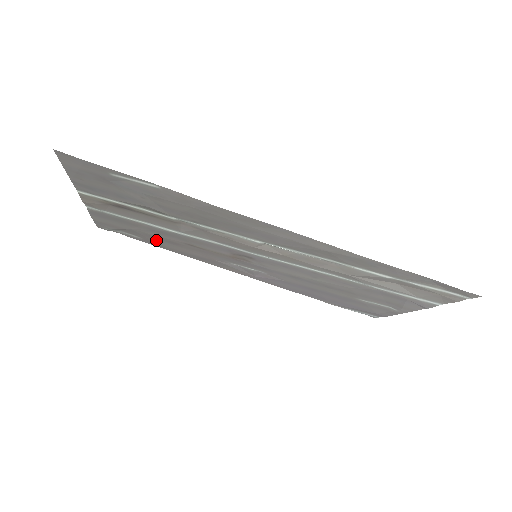
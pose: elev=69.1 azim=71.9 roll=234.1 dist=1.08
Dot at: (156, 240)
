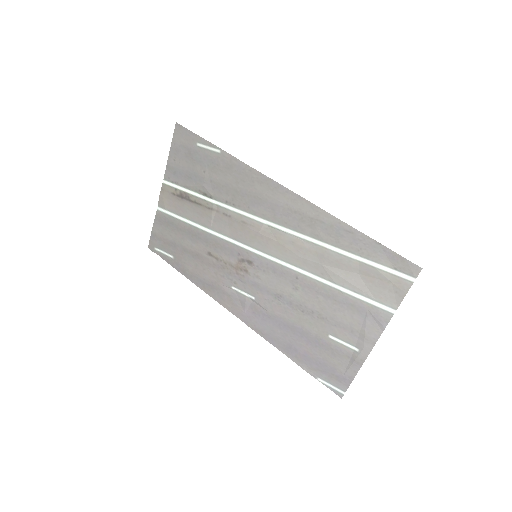
Dot at: (185, 257)
